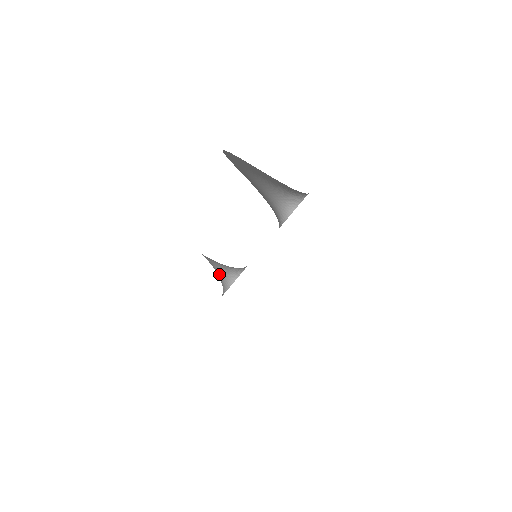
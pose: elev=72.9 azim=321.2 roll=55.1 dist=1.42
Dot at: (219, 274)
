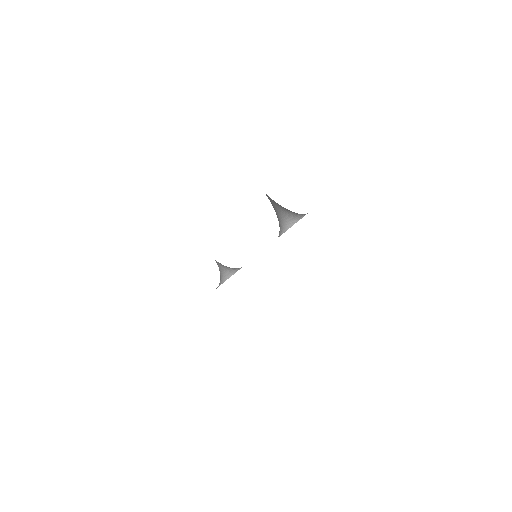
Dot at: (218, 264)
